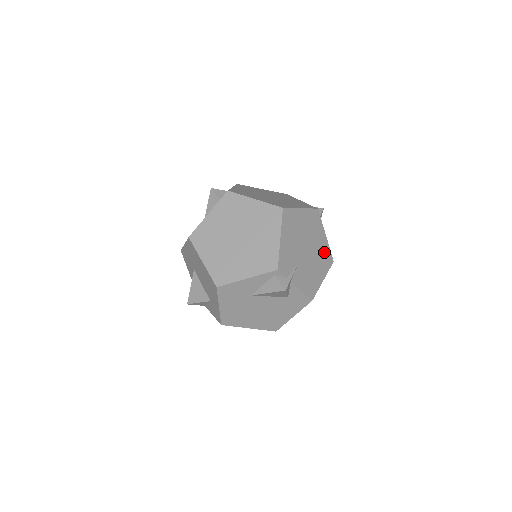
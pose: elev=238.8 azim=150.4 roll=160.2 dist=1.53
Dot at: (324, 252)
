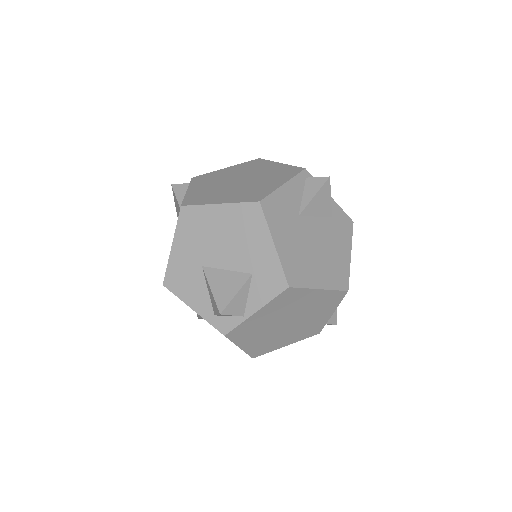
Dot at: occluded
